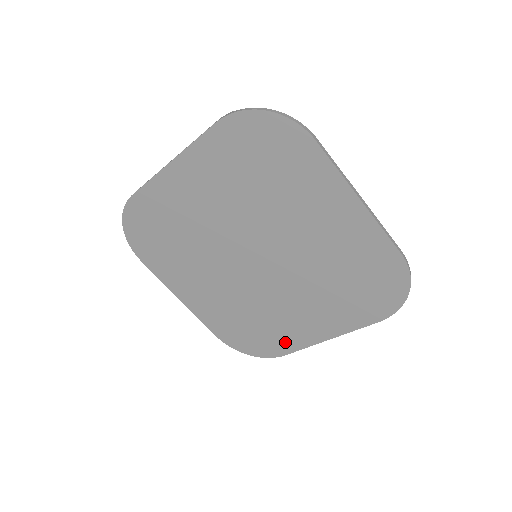
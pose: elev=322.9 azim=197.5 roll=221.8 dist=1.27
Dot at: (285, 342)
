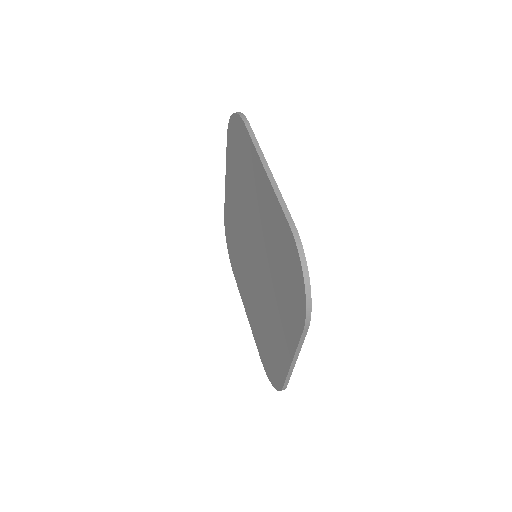
Dot at: (279, 366)
